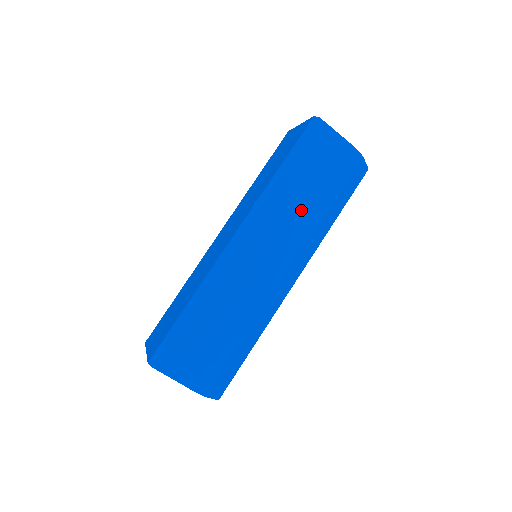
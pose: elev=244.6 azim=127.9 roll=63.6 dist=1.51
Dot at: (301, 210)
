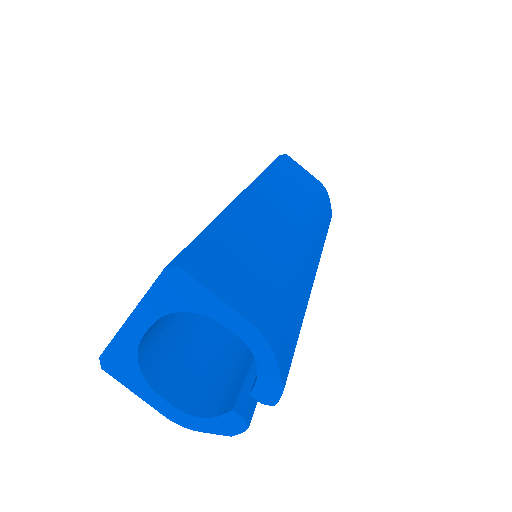
Dot at: (300, 198)
